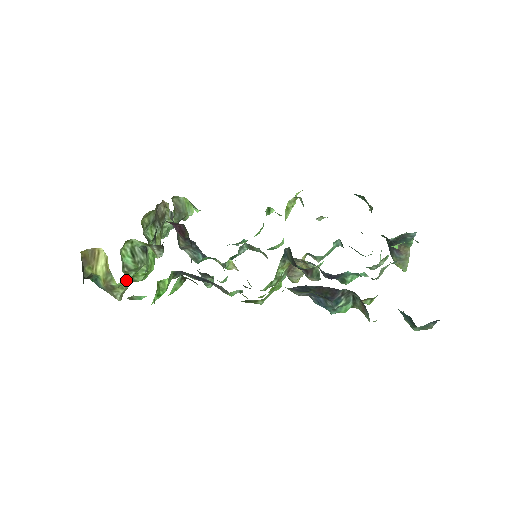
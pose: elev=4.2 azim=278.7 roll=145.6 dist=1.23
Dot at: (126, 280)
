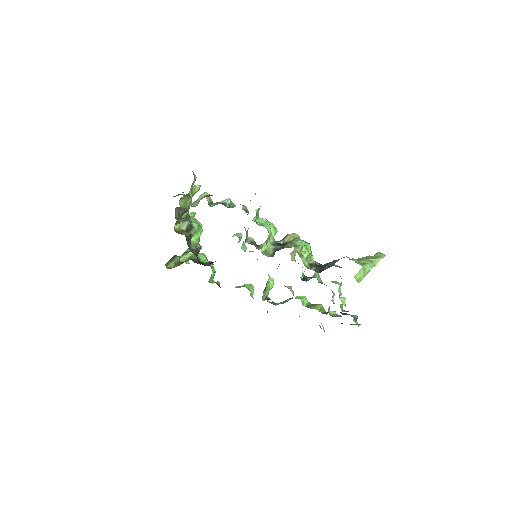
Dot at: occluded
